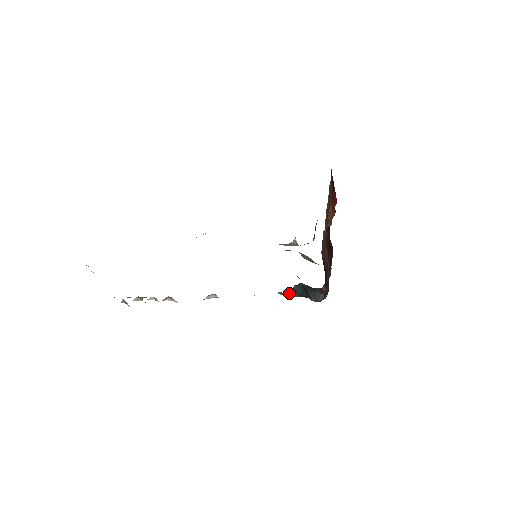
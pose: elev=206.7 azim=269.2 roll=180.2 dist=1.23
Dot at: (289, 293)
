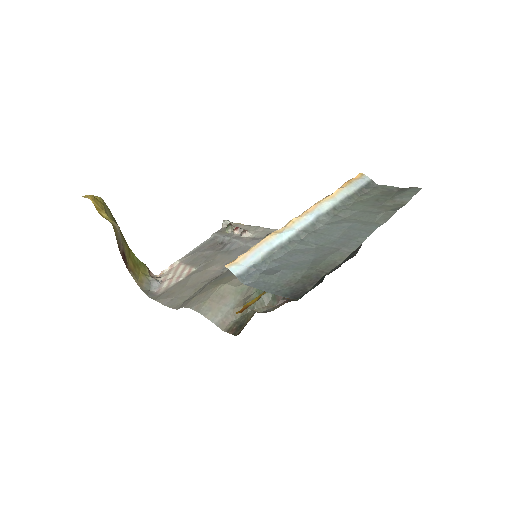
Dot at: occluded
